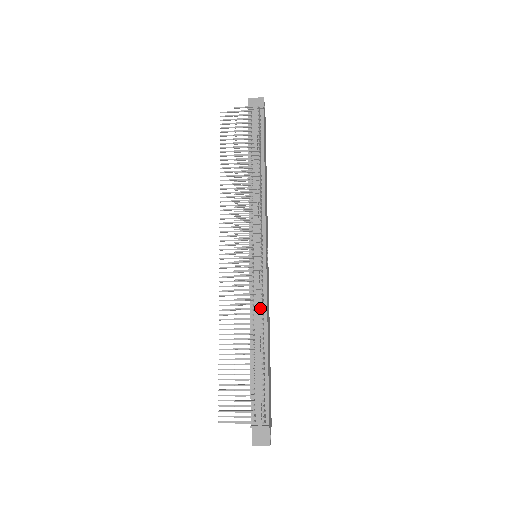
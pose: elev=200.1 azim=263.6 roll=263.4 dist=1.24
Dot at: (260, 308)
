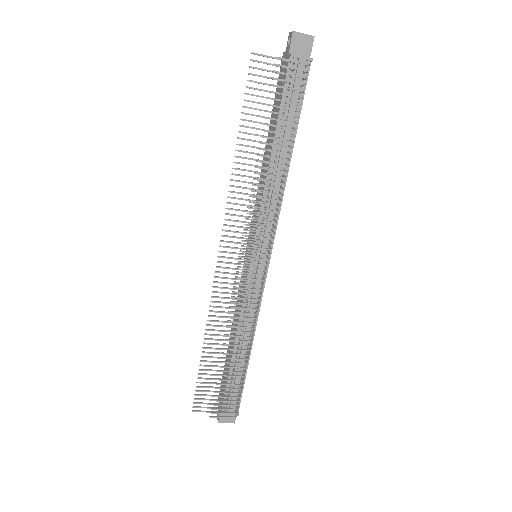
Dot at: (254, 323)
